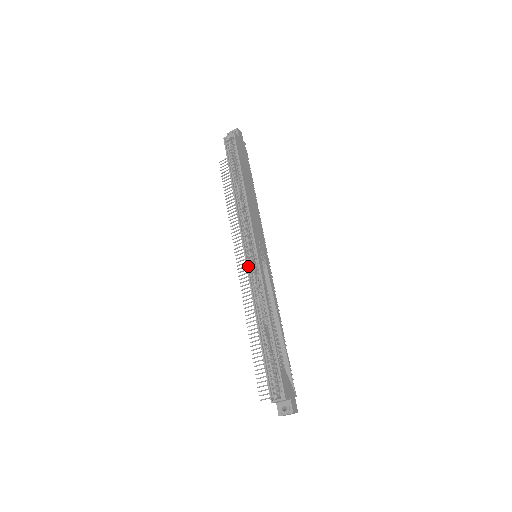
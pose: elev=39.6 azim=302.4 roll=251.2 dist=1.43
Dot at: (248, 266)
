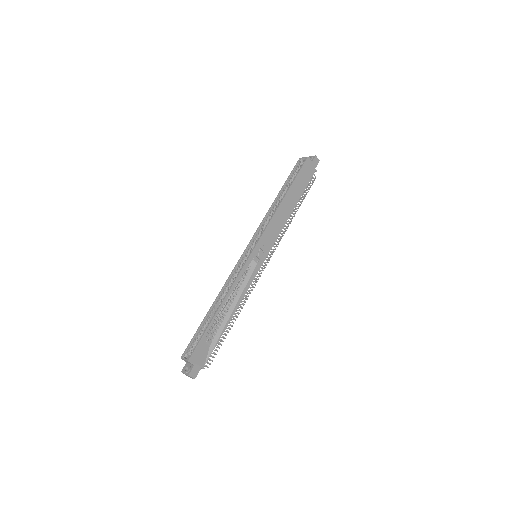
Dot at: (241, 258)
